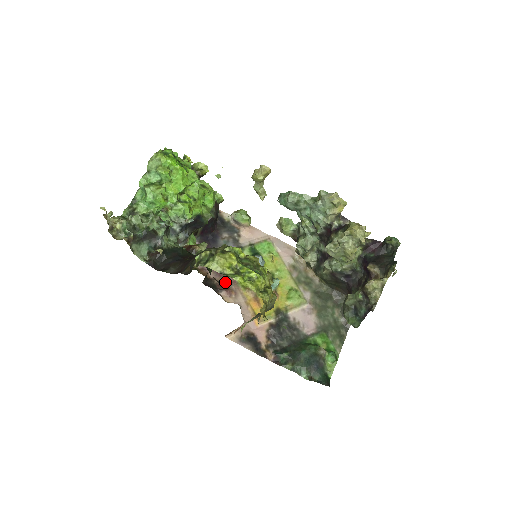
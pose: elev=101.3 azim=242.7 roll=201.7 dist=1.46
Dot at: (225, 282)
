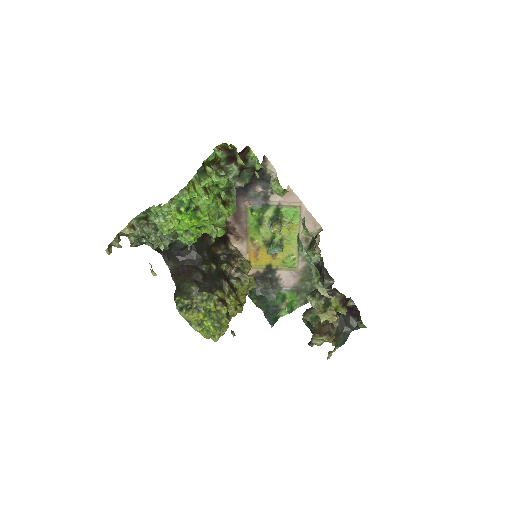
Dot at: (238, 228)
